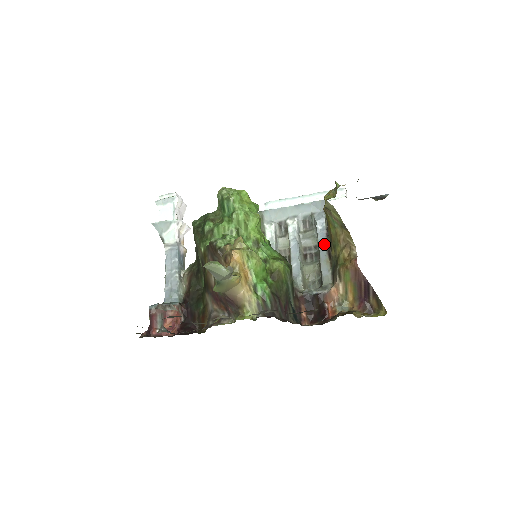
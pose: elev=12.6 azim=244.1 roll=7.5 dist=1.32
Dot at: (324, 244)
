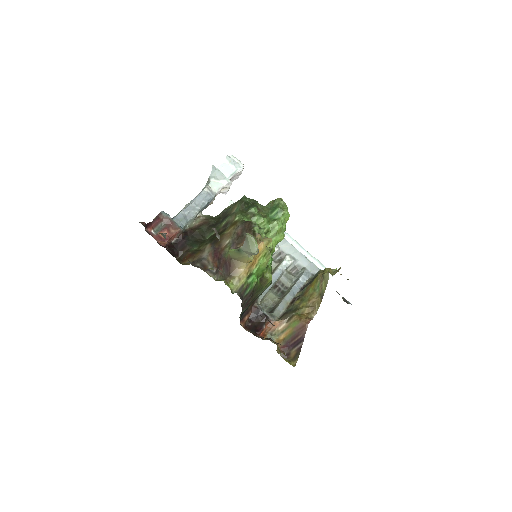
Dot at: (295, 292)
